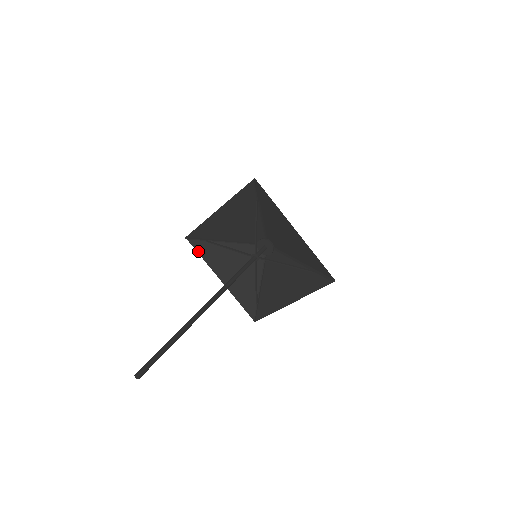
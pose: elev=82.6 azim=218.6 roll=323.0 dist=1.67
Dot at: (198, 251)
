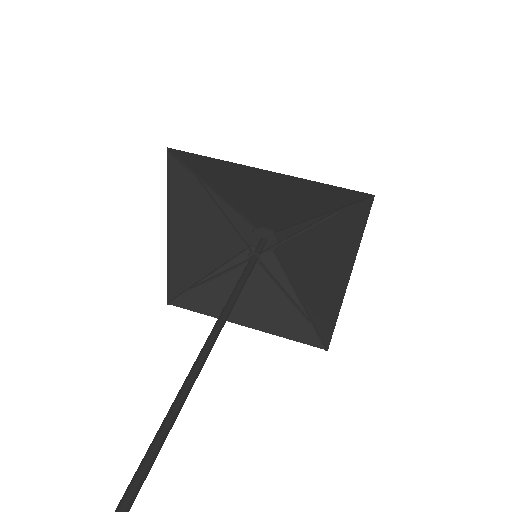
Dot at: (192, 309)
